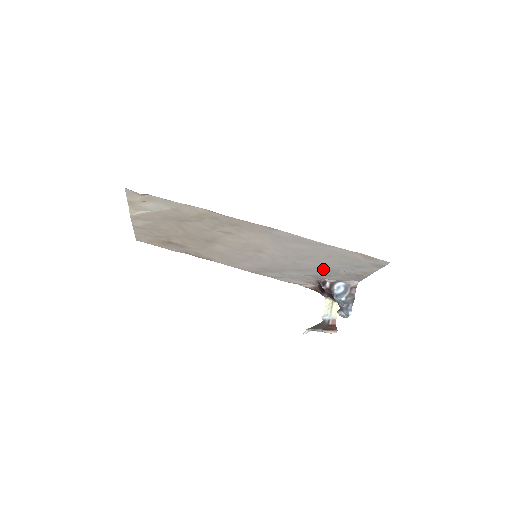
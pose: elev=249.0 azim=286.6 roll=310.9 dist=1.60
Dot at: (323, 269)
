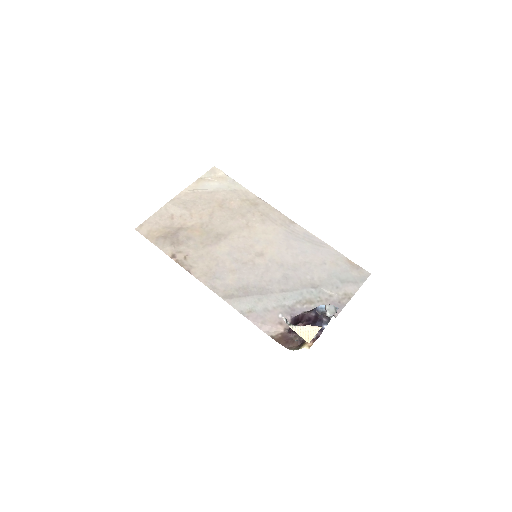
Dot at: (309, 287)
